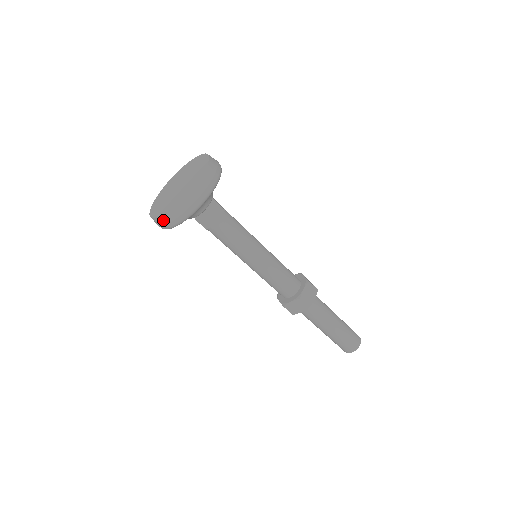
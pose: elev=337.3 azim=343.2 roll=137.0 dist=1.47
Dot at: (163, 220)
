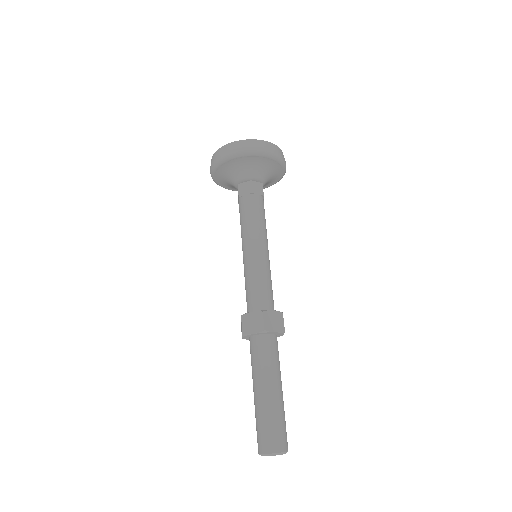
Dot at: (256, 143)
